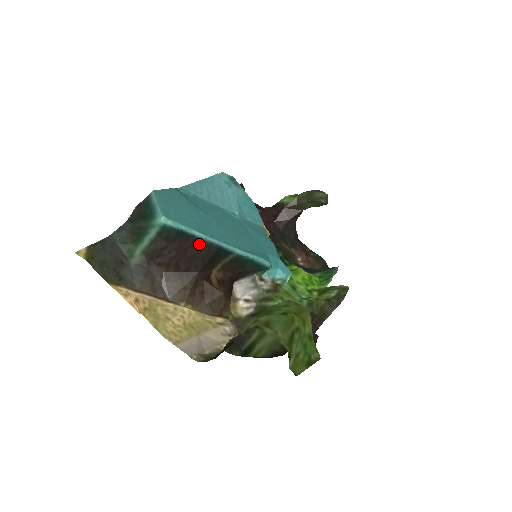
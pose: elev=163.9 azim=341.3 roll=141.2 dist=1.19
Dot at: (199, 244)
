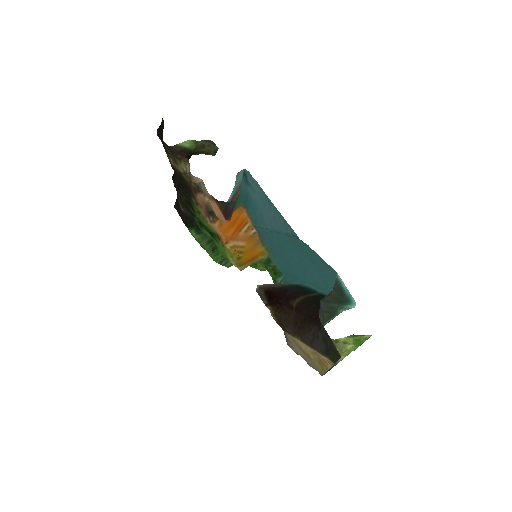
Dot at: occluded
